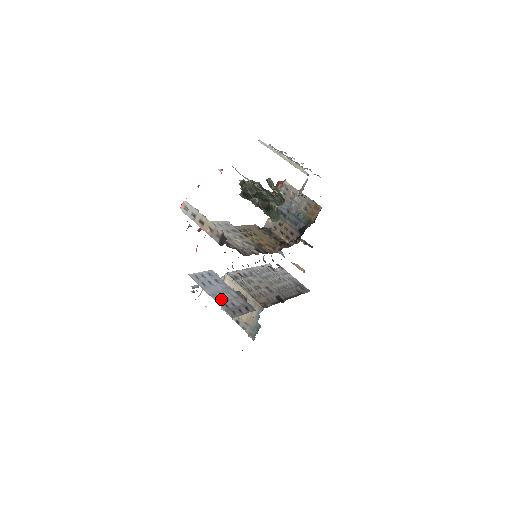
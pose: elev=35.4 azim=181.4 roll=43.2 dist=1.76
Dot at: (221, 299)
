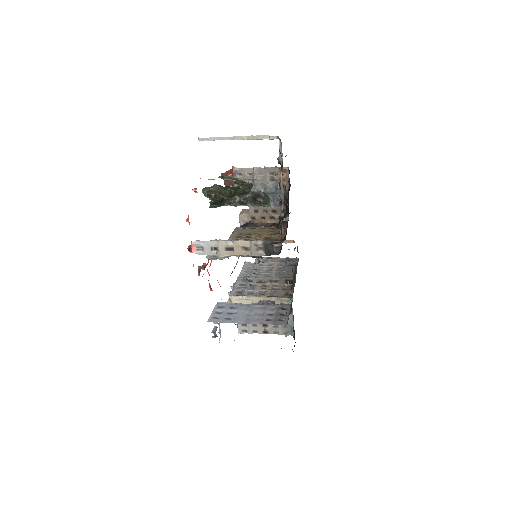
Dot at: (257, 319)
